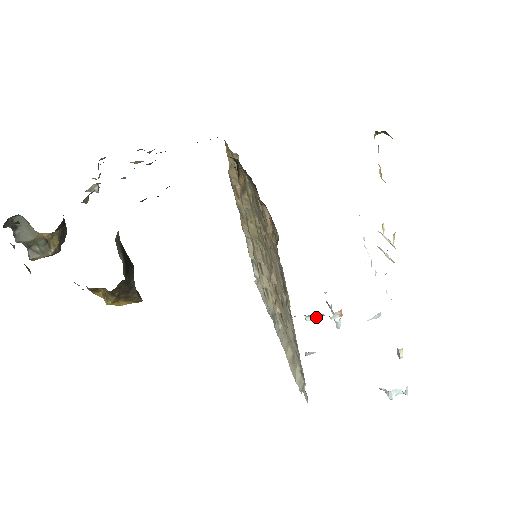
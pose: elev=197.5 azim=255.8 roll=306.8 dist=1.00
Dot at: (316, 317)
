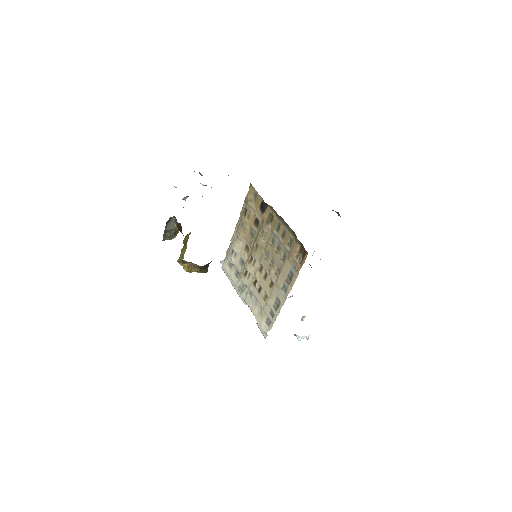
Dot at: occluded
